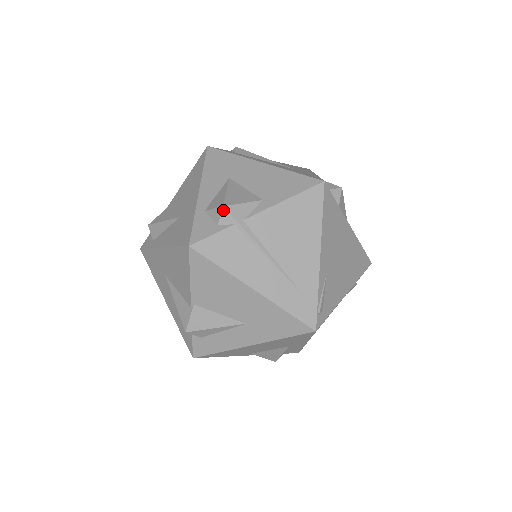
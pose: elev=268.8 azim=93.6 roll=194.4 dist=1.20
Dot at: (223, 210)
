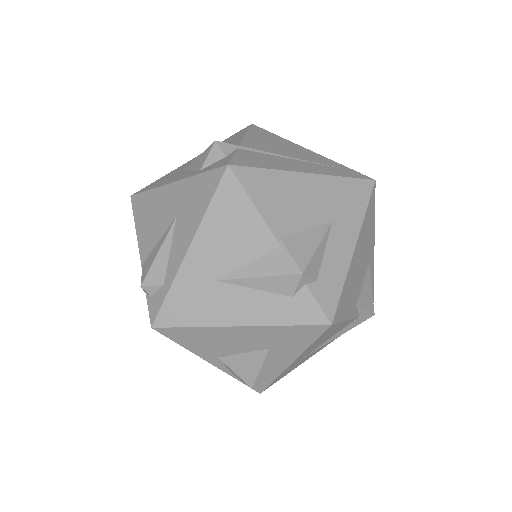
Dot at: (218, 143)
